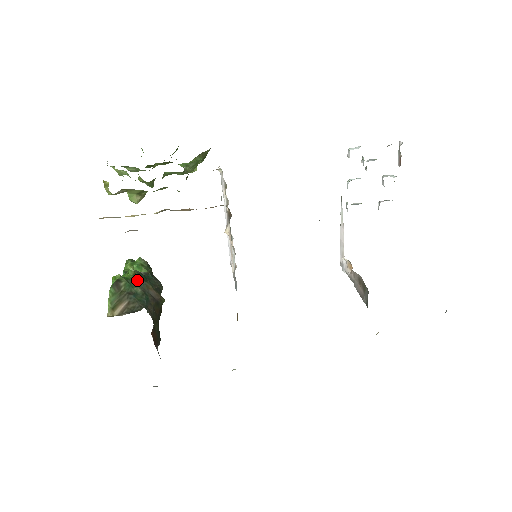
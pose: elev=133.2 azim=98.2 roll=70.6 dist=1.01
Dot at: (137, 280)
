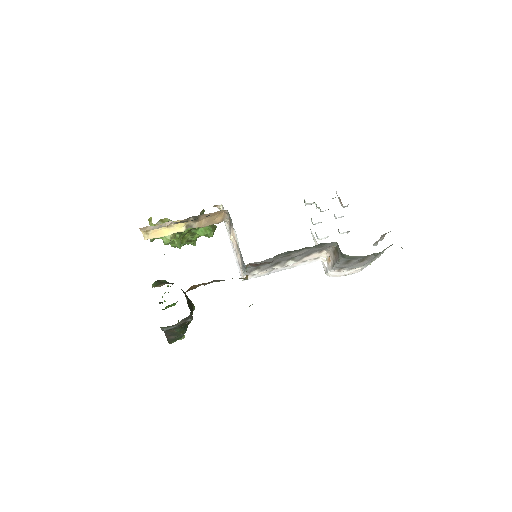
Dot at: occluded
